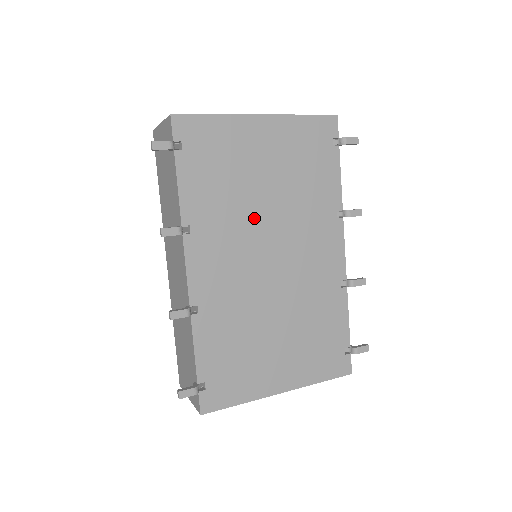
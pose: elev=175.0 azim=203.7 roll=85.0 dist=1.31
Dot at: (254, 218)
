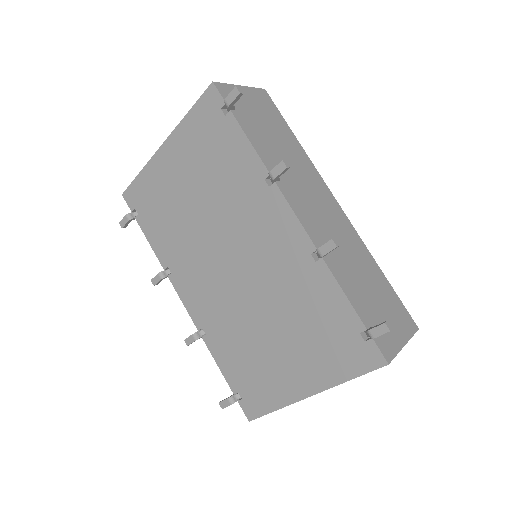
Dot at: (201, 236)
